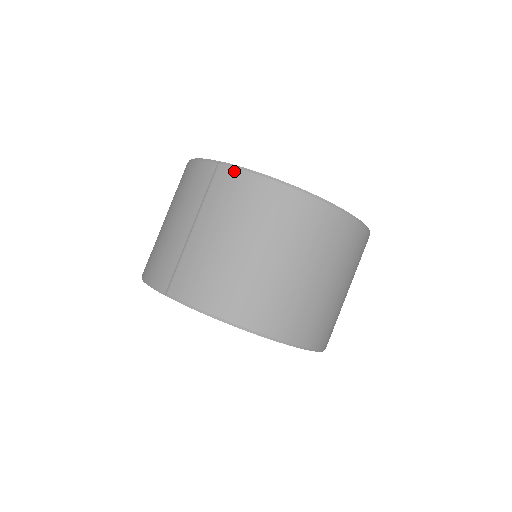
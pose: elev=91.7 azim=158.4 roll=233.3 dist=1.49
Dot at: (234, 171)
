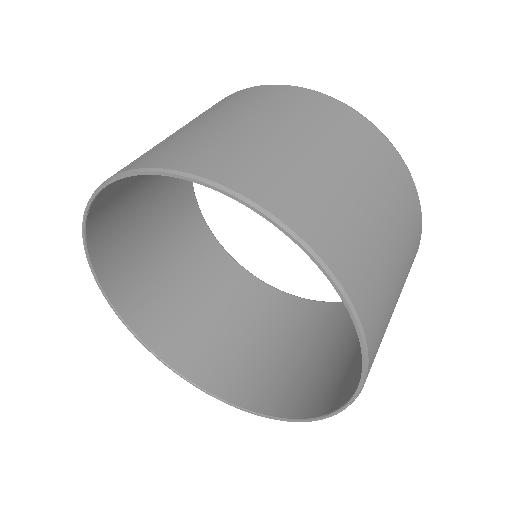
Dot at: (249, 88)
